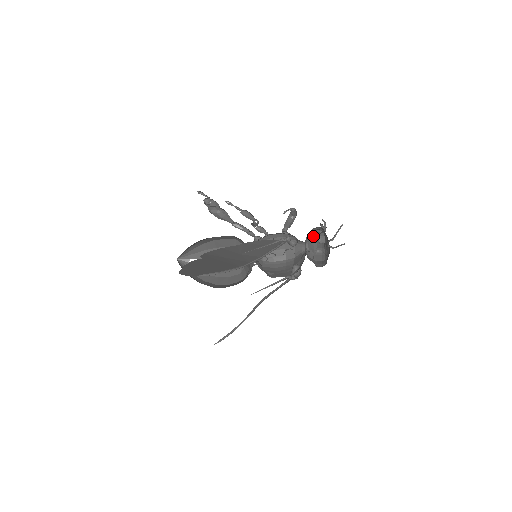
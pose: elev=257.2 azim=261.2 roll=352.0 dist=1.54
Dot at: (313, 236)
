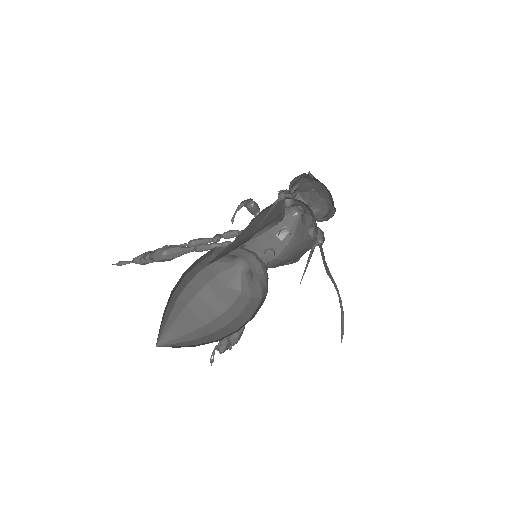
Dot at: occluded
